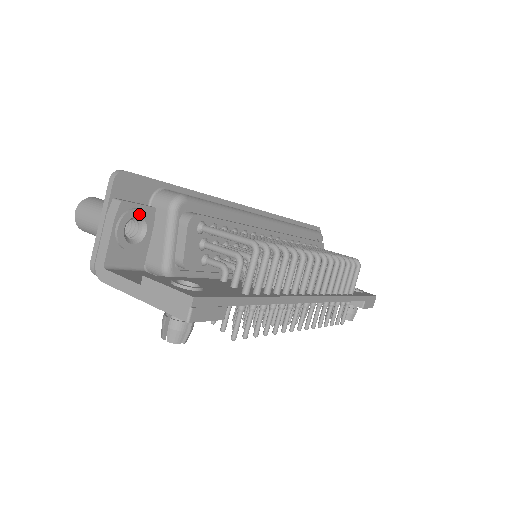
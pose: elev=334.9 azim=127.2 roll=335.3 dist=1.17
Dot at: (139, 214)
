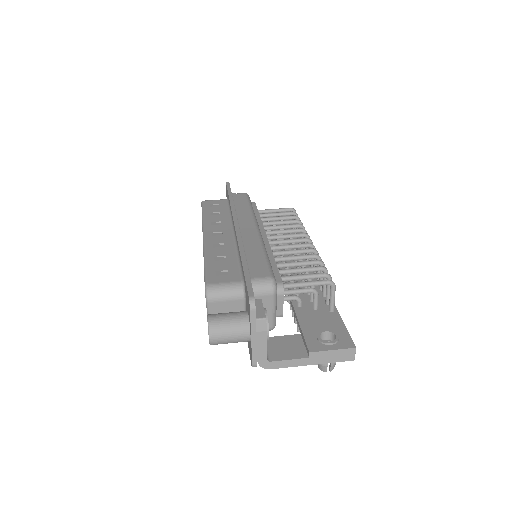
Dot at: (266, 314)
